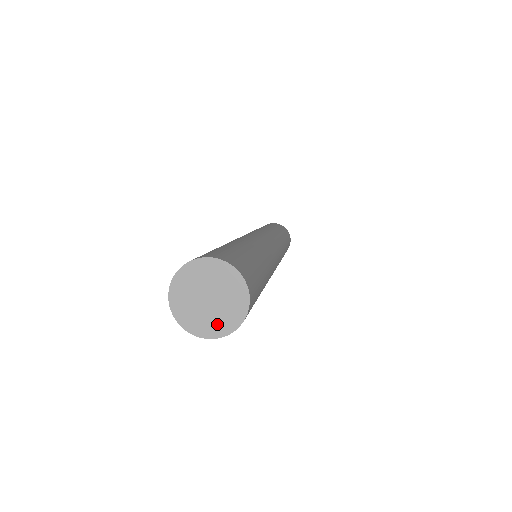
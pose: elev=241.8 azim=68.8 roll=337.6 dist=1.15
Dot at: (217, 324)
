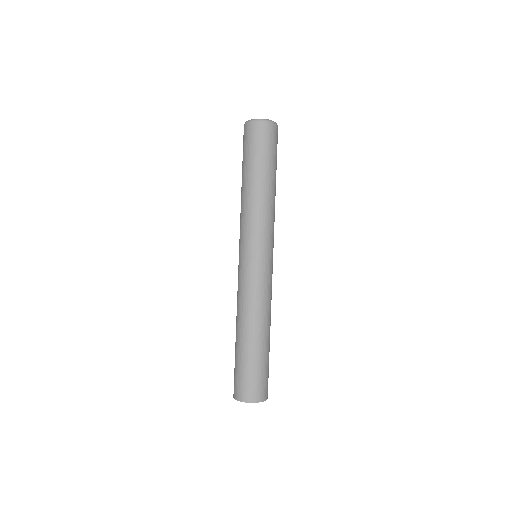
Dot at: occluded
